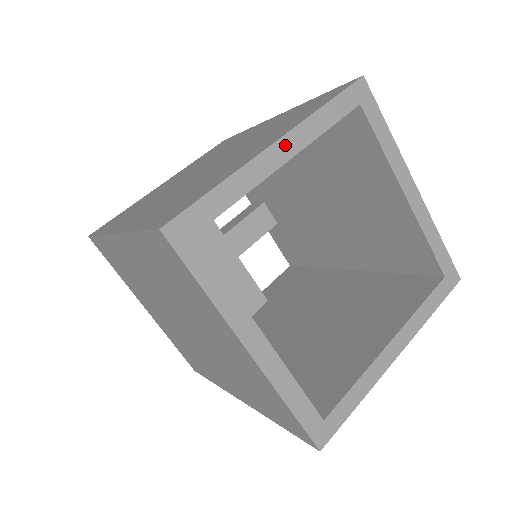
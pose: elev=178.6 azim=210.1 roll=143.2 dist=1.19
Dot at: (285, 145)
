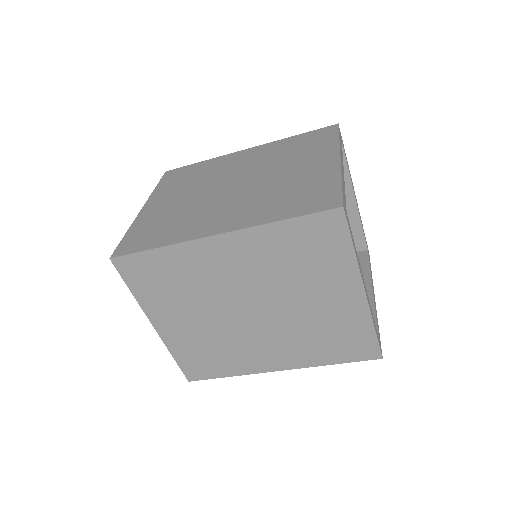
Dot at: (341, 160)
